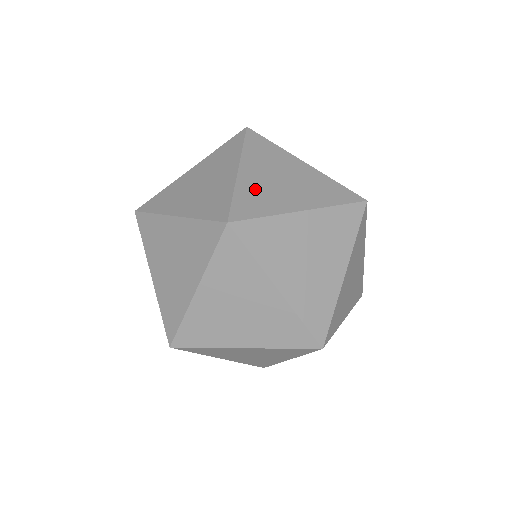
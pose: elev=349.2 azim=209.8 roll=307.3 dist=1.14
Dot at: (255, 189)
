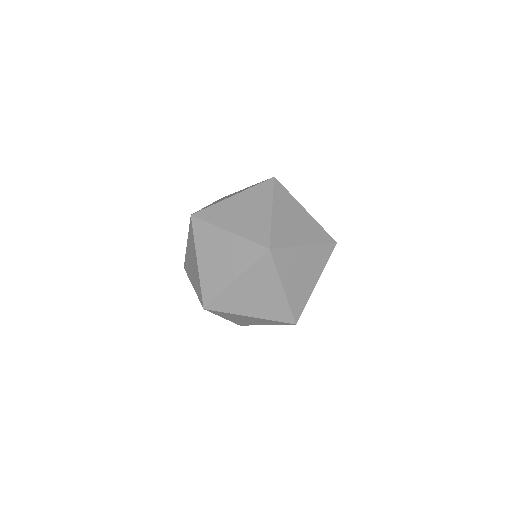
Dot at: (248, 228)
